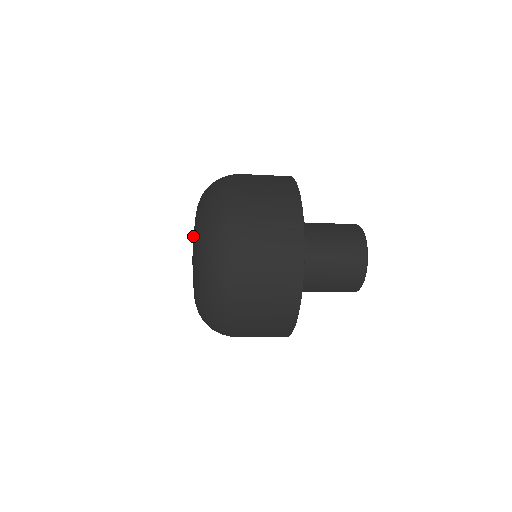
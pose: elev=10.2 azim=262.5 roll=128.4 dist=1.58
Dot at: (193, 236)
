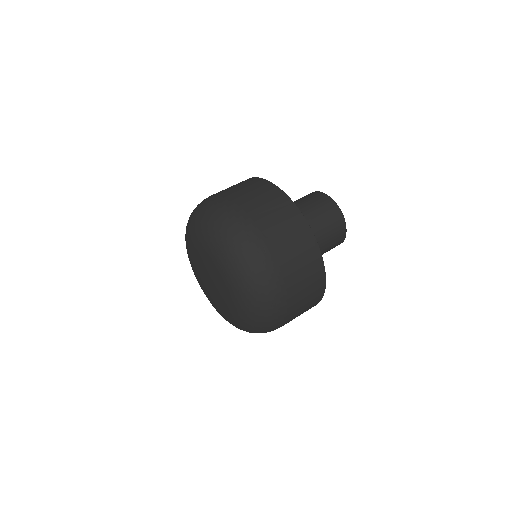
Dot at: (203, 268)
